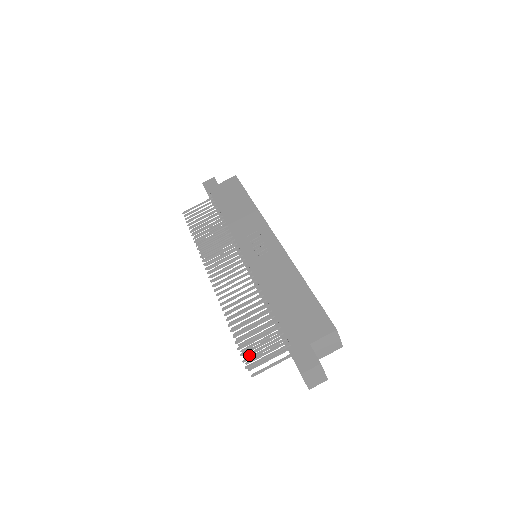
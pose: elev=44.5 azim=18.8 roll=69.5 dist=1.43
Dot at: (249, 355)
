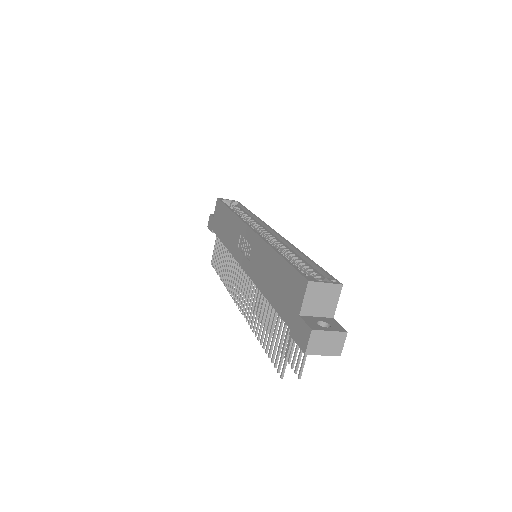
Dot at: (290, 357)
